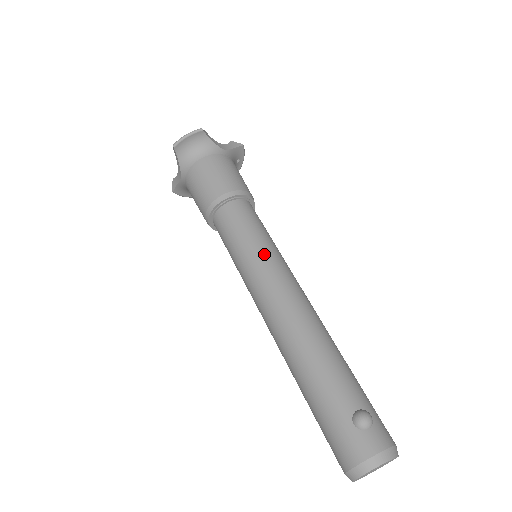
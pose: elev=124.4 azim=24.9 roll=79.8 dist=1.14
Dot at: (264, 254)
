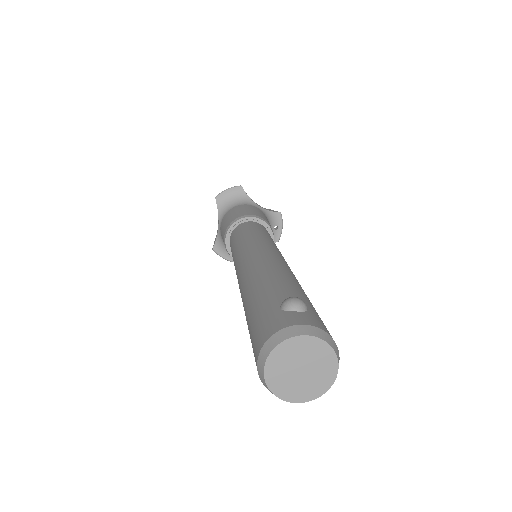
Dot at: (257, 237)
